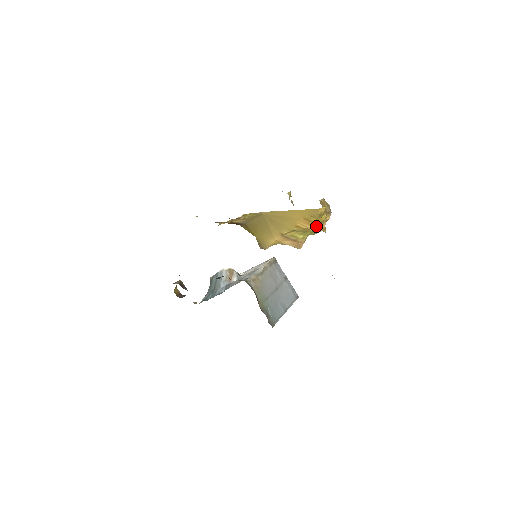
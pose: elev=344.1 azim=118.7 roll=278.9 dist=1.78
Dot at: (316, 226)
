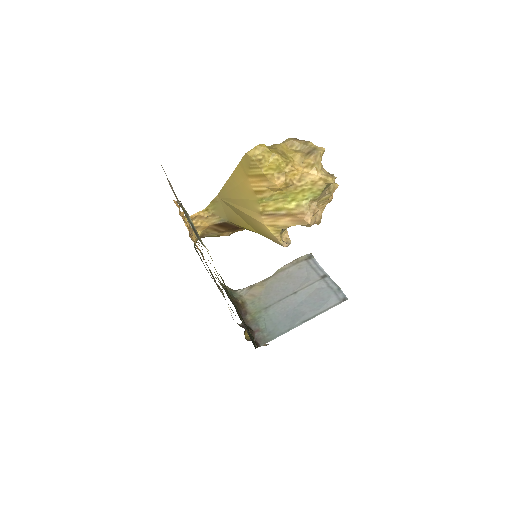
Dot at: (275, 178)
